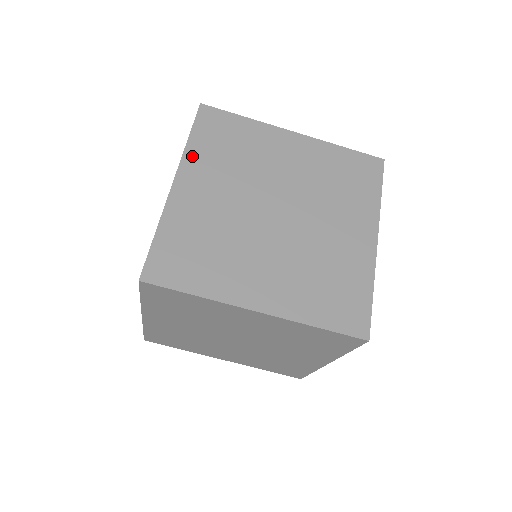
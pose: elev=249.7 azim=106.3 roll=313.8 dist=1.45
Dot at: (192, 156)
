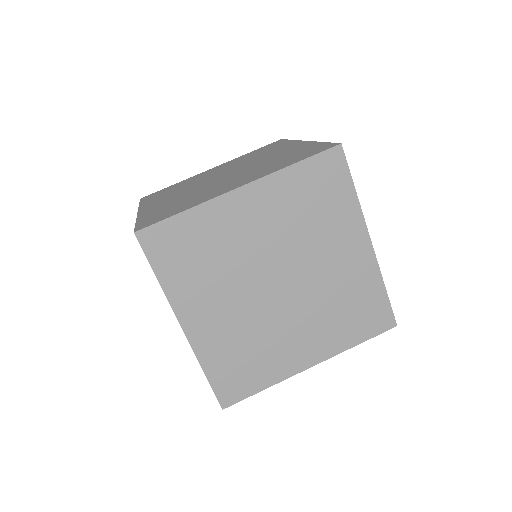
Dot at: occluded
